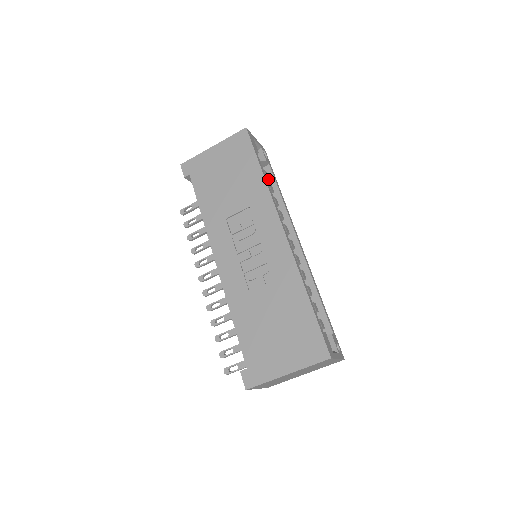
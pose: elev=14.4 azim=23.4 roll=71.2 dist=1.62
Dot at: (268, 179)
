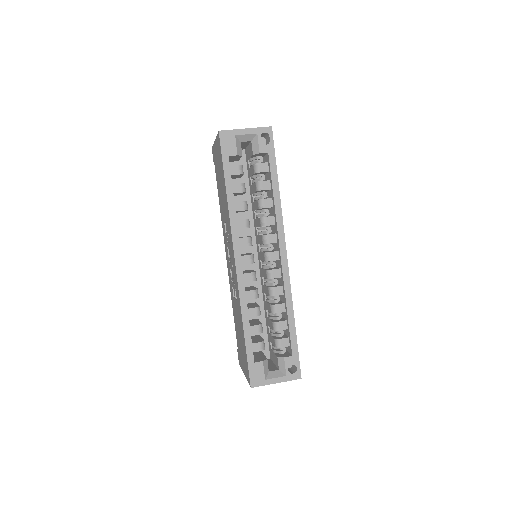
Dot at: (268, 171)
